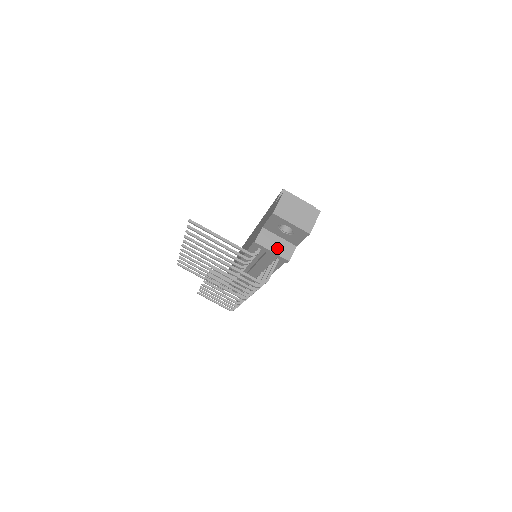
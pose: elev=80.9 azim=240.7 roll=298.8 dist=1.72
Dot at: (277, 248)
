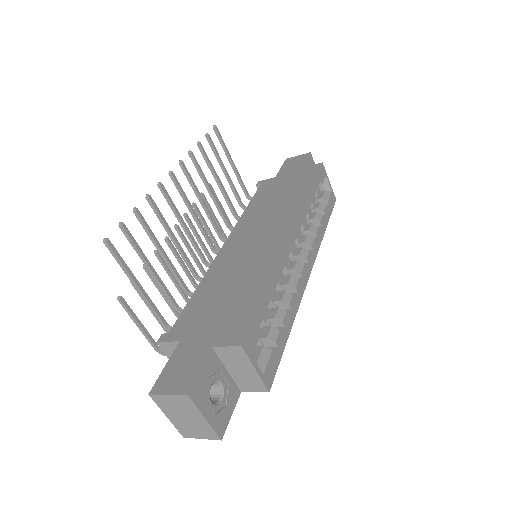
Dot at: occluded
